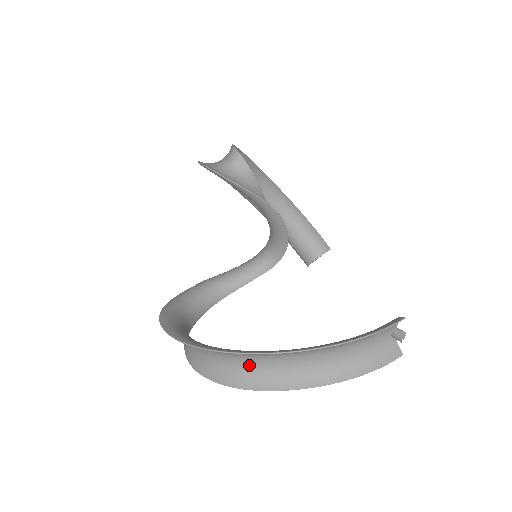
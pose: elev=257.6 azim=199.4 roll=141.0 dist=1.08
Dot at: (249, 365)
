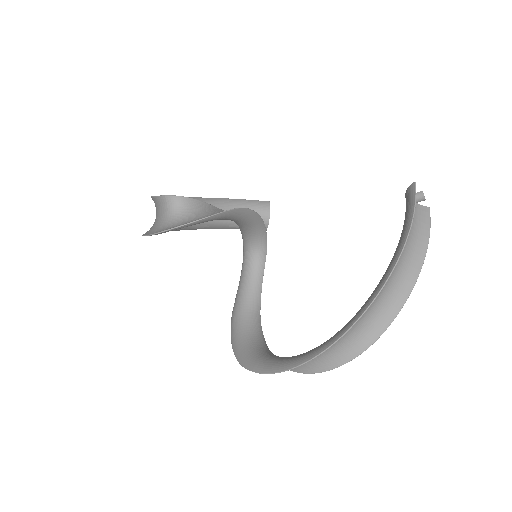
Dot at: (363, 323)
